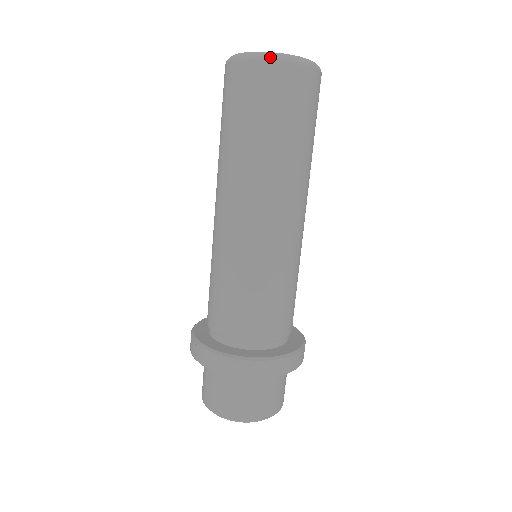
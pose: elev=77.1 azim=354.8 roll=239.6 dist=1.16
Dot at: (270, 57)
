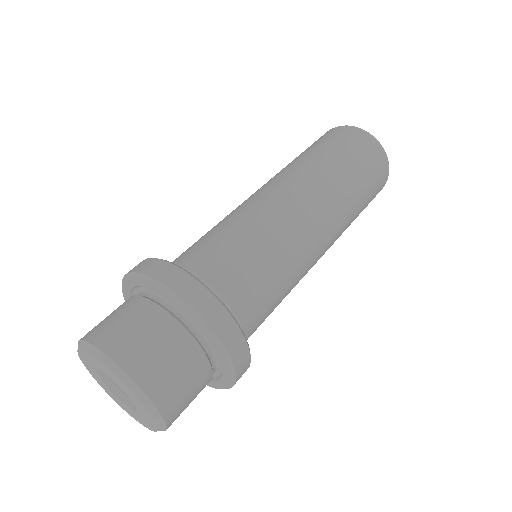
Dot at: (338, 126)
